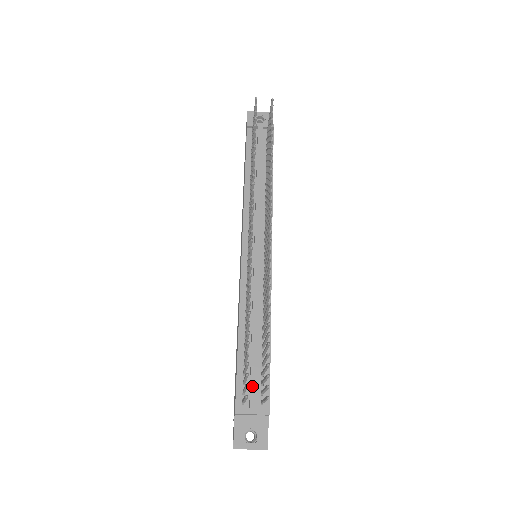
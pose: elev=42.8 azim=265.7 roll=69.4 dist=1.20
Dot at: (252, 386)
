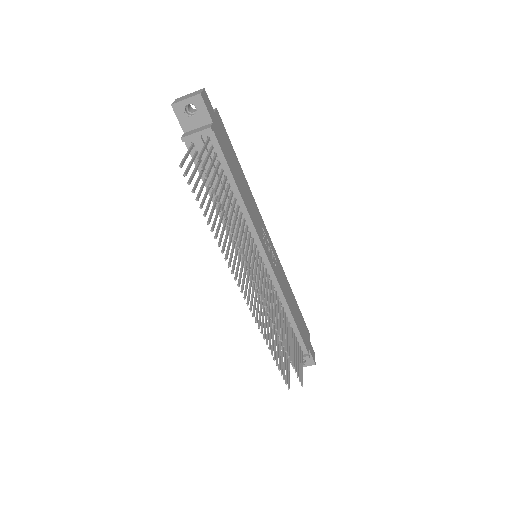
Dot at: occluded
